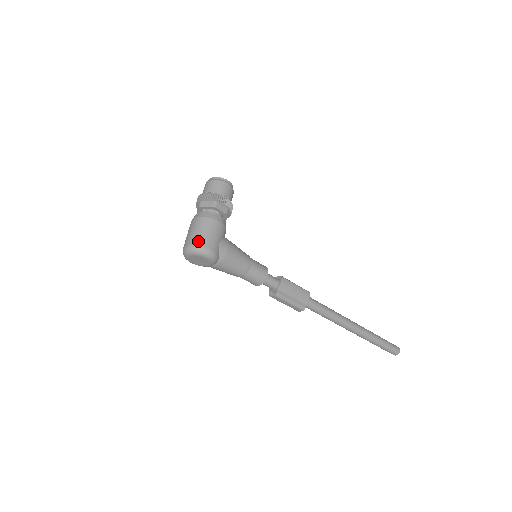
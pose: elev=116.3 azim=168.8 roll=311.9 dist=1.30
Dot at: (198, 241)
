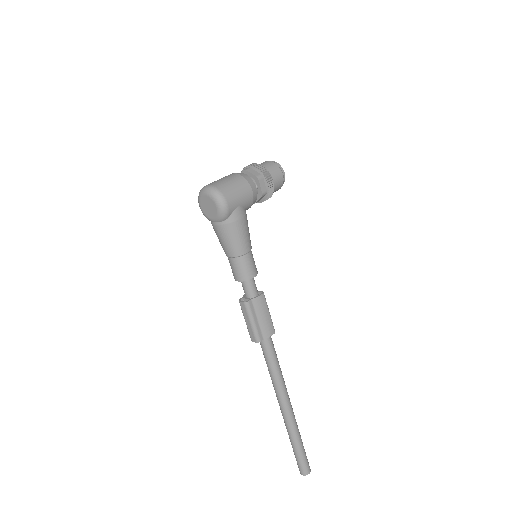
Dot at: (223, 187)
